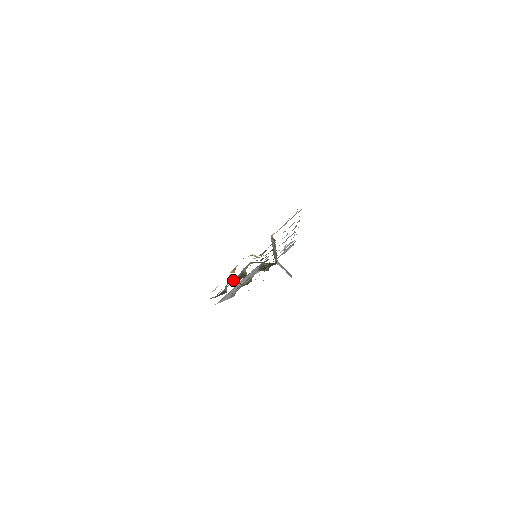
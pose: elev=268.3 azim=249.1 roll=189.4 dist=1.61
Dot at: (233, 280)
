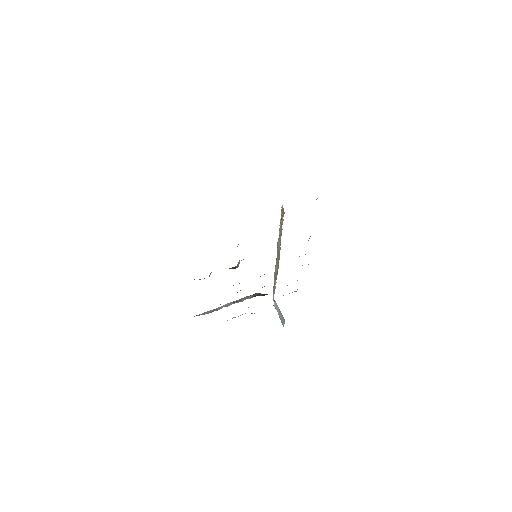
Dot at: occluded
